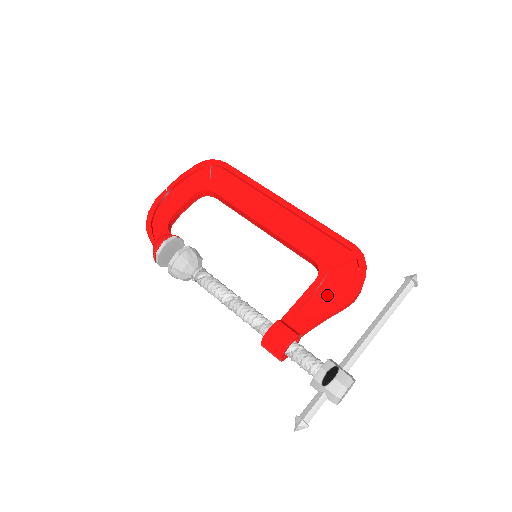
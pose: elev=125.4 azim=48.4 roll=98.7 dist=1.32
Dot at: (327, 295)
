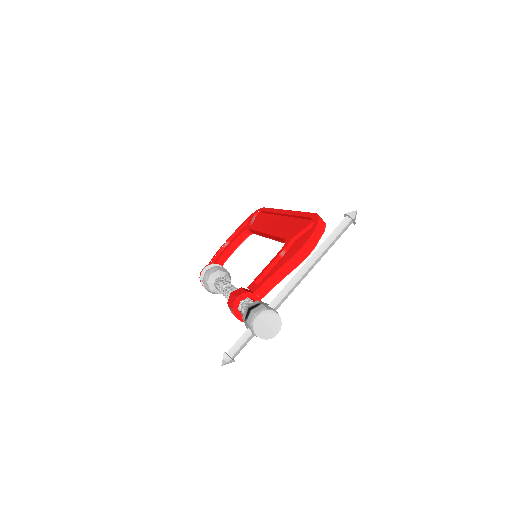
Dot at: occluded
